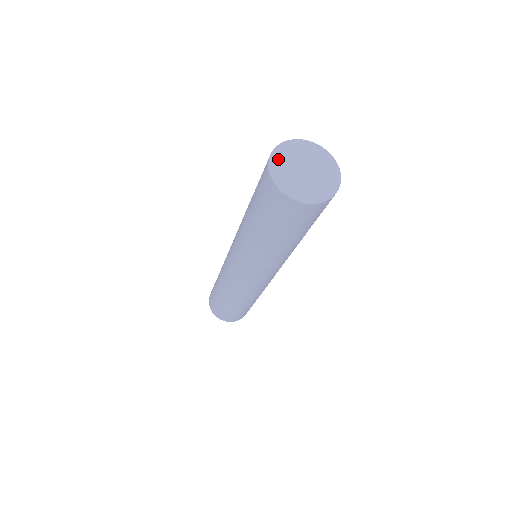
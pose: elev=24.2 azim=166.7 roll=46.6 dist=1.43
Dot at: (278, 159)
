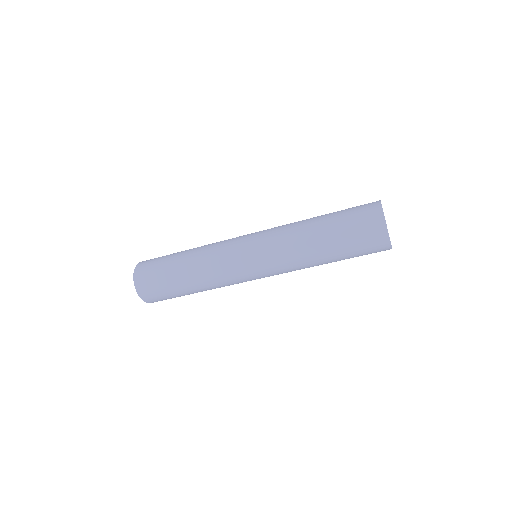
Dot at: occluded
